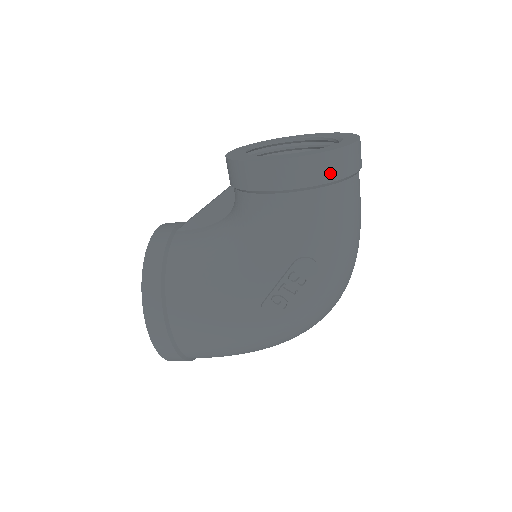
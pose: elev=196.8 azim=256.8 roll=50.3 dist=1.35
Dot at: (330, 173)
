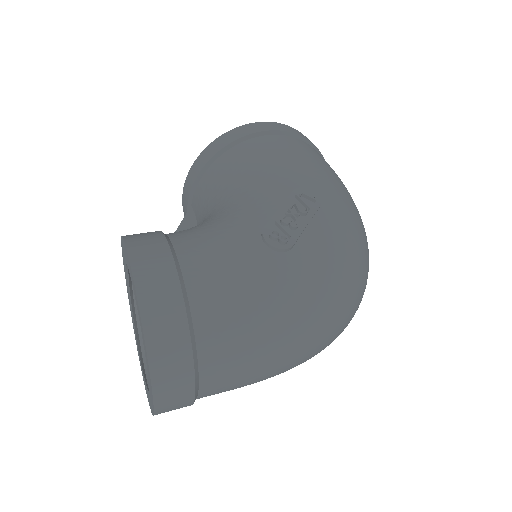
Dot at: occluded
